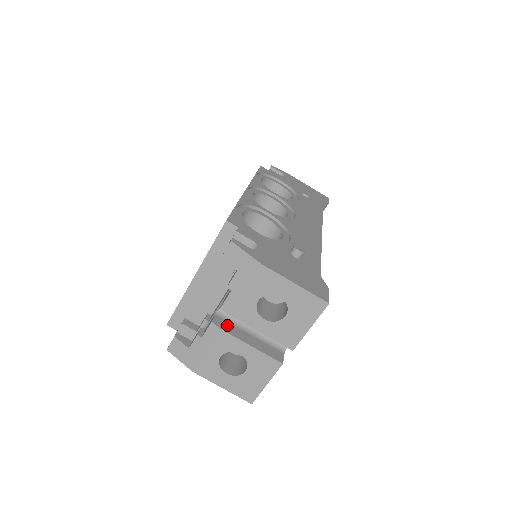
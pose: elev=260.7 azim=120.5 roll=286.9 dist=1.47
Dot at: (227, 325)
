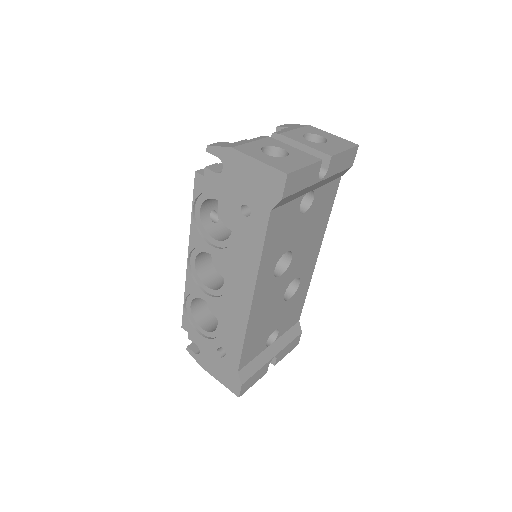
Dot at: occluded
